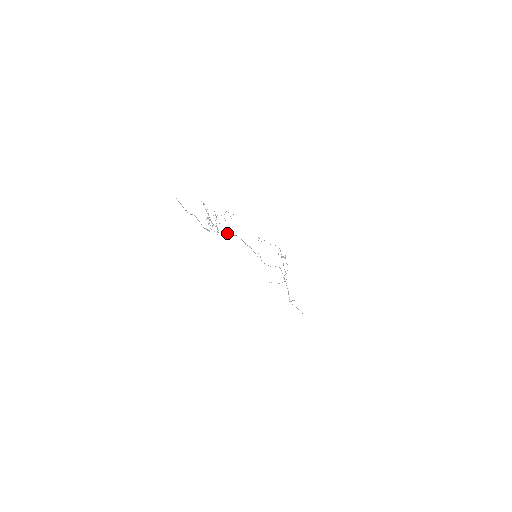
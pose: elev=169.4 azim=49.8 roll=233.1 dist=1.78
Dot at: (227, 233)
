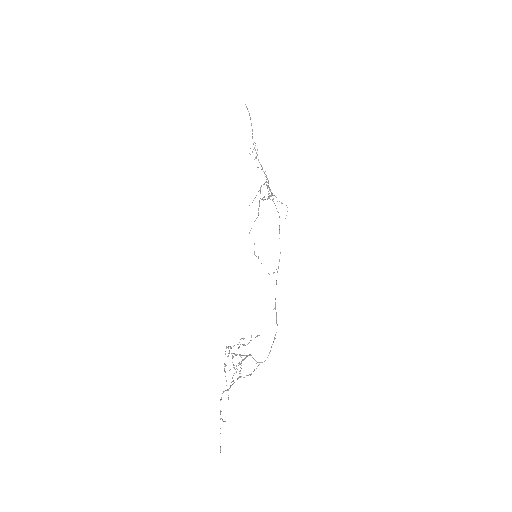
Dot at: occluded
